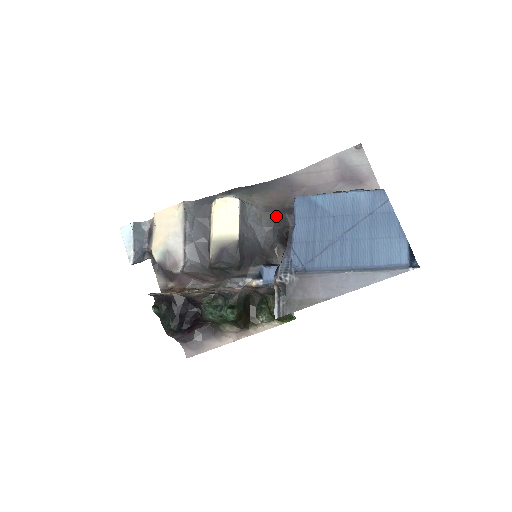
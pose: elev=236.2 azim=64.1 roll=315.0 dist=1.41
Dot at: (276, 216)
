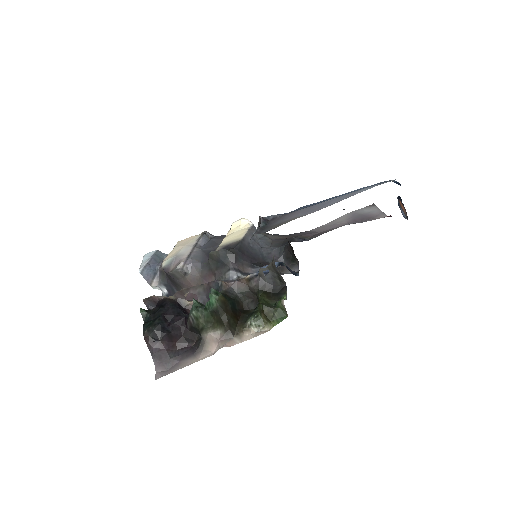
Dot at: (285, 241)
